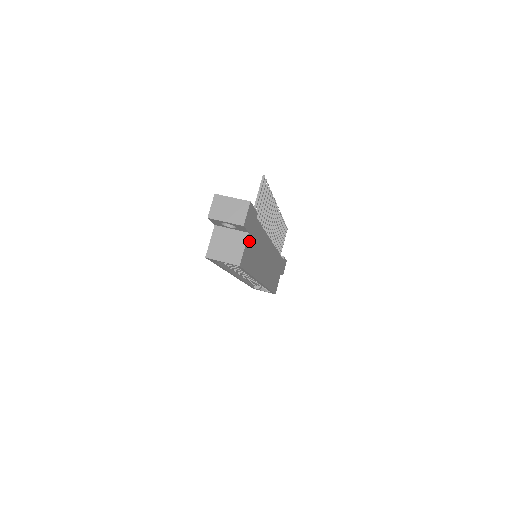
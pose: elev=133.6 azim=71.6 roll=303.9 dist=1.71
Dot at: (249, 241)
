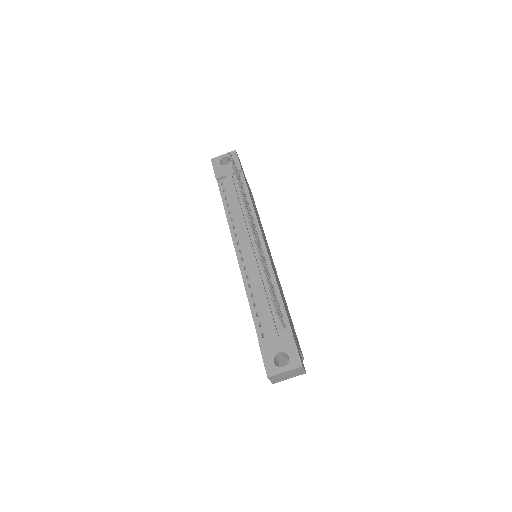
Dot at: (297, 342)
